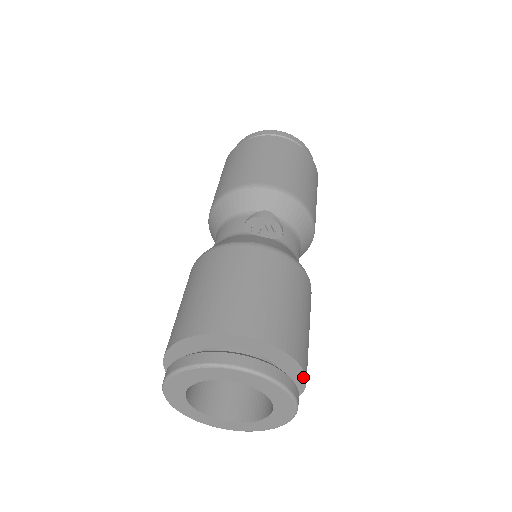
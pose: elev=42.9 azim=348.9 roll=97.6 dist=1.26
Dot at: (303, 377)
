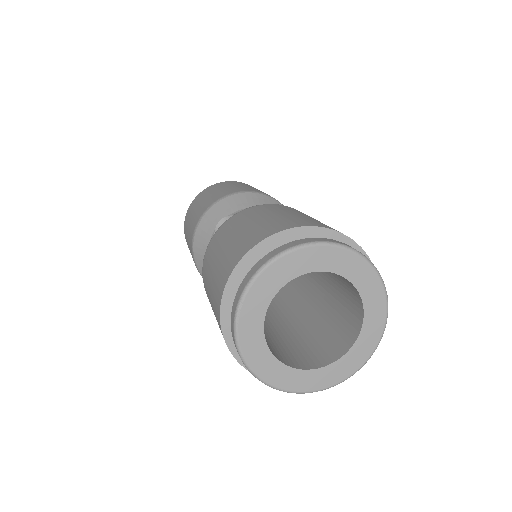
Dot at: (336, 235)
